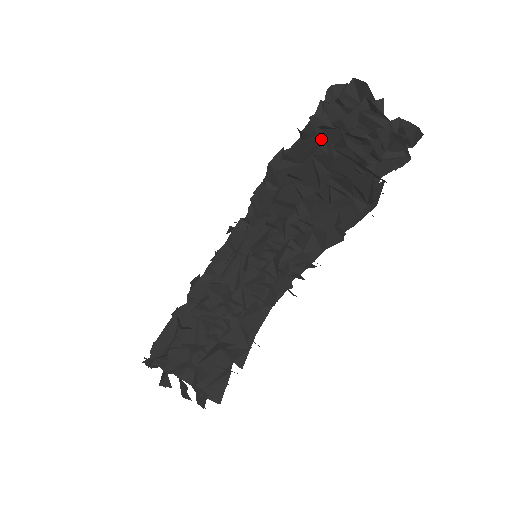
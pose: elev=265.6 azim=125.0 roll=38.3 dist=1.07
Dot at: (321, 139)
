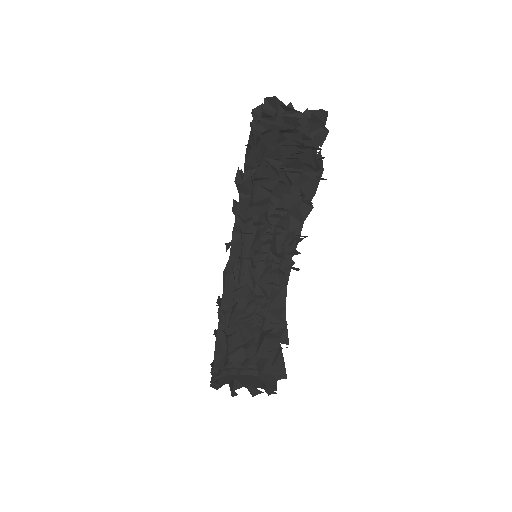
Dot at: (266, 142)
